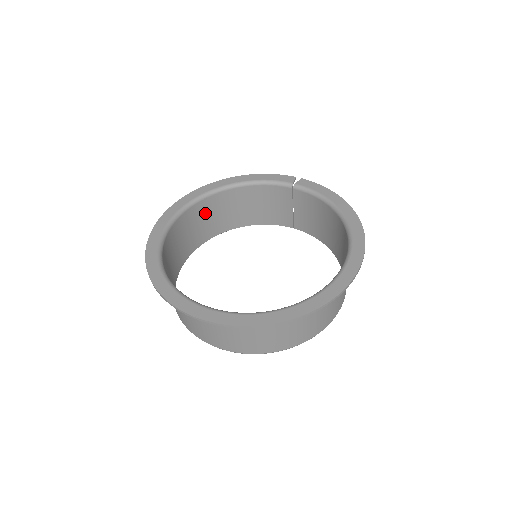
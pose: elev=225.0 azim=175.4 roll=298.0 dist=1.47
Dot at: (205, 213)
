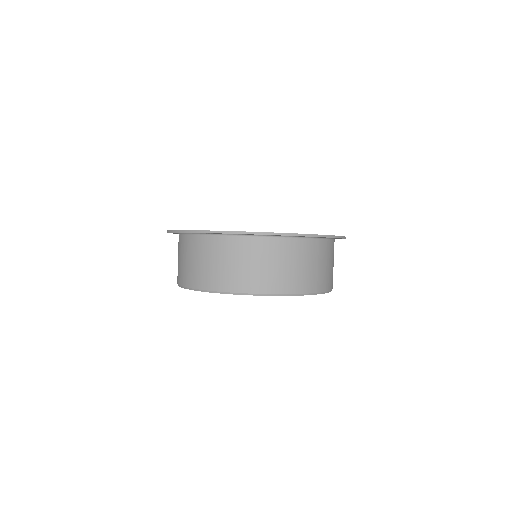
Dot at: occluded
